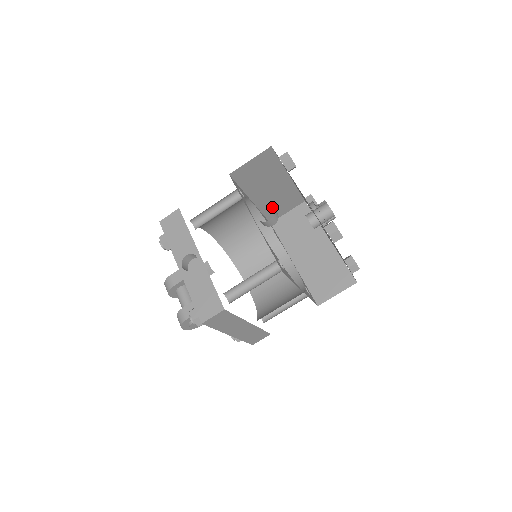
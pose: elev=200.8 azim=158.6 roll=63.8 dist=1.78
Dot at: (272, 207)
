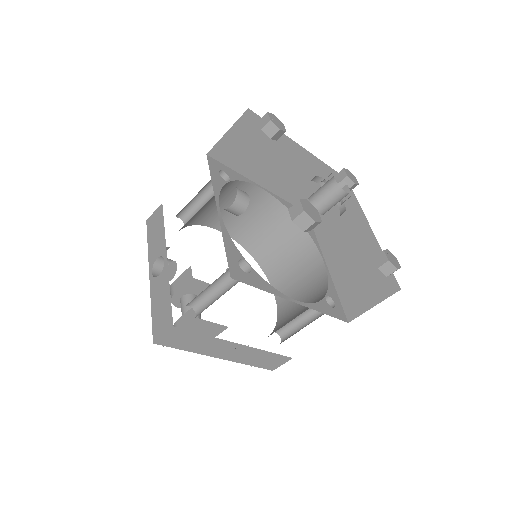
Dot at: (298, 192)
